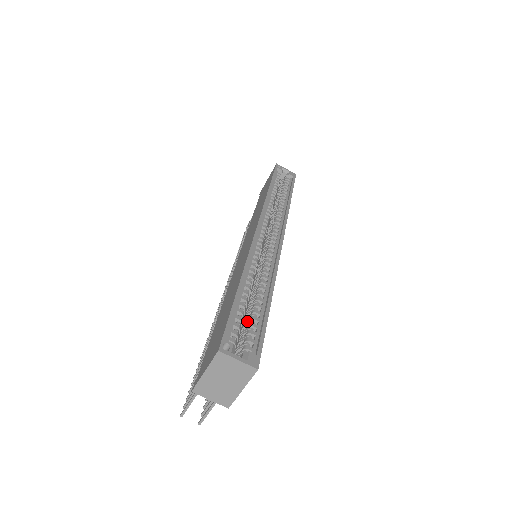
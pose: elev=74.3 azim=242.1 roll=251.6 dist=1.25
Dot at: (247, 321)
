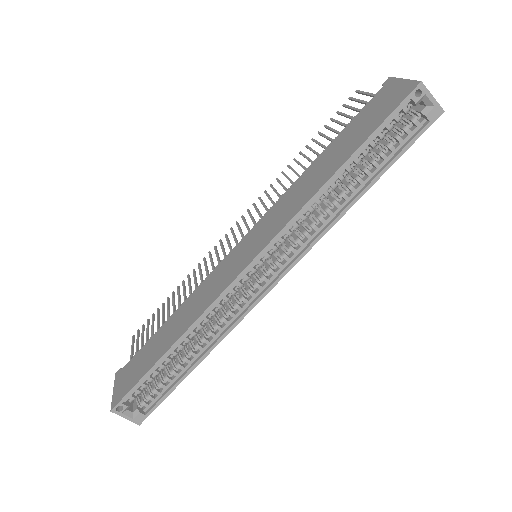
Dot at: (170, 364)
